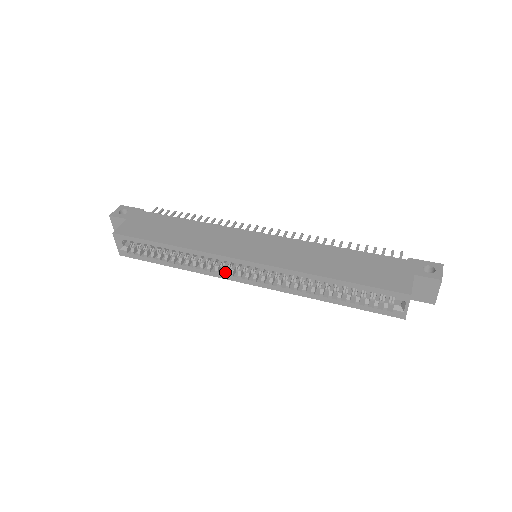
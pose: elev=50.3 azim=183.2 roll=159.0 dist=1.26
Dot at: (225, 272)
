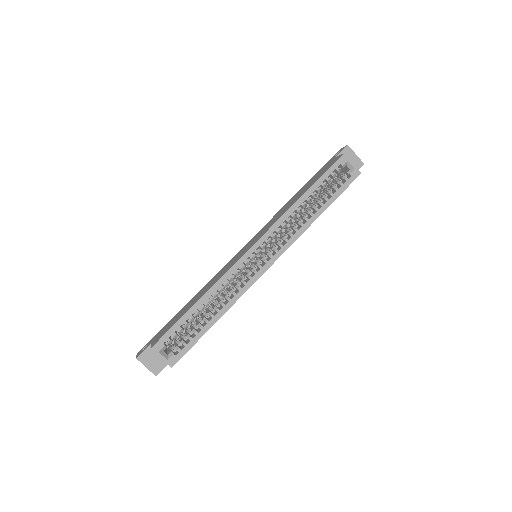
Dot at: (250, 276)
